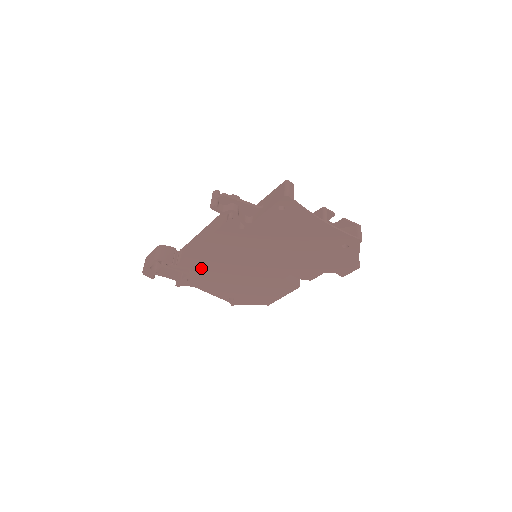
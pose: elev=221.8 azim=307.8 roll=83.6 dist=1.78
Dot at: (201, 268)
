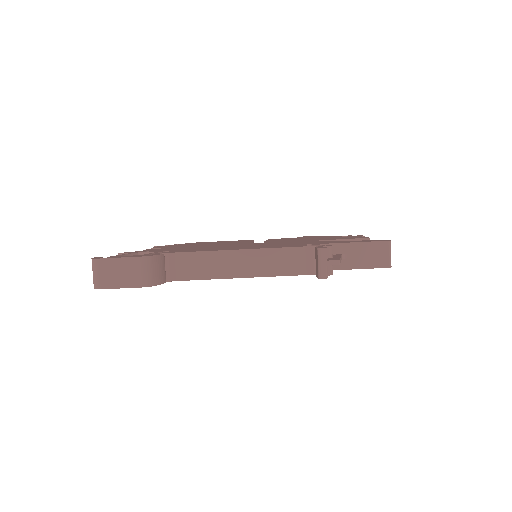
Dot at: occluded
